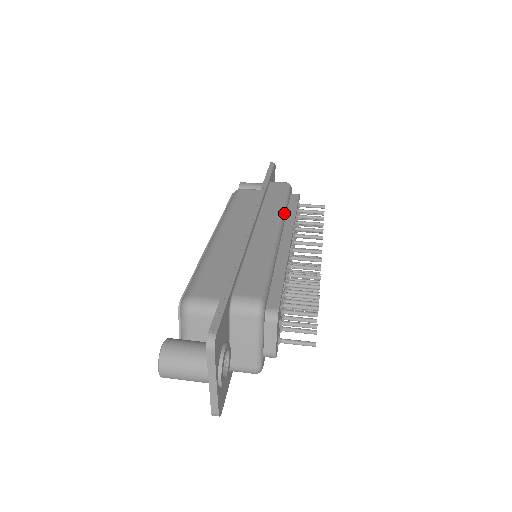
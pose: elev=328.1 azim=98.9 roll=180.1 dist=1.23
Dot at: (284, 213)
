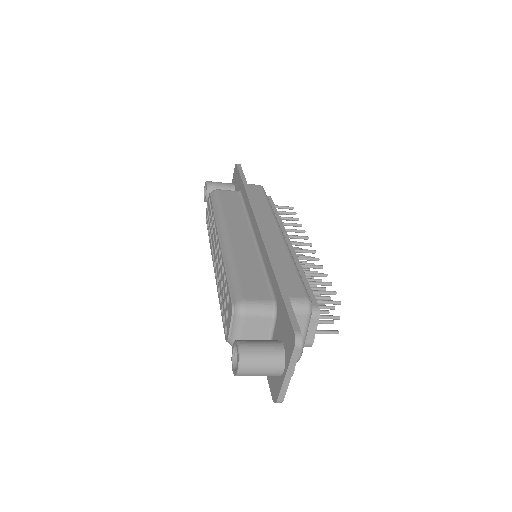
Dot at: (275, 216)
